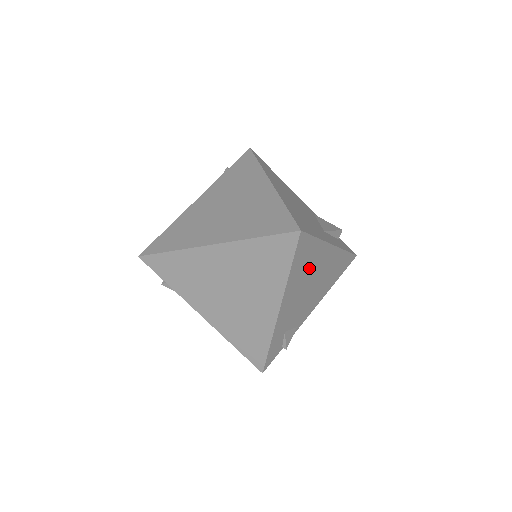
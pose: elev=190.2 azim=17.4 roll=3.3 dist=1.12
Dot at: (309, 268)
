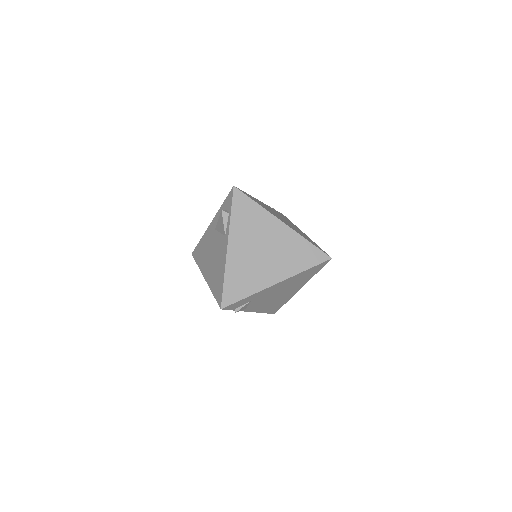
Dot at: (296, 283)
